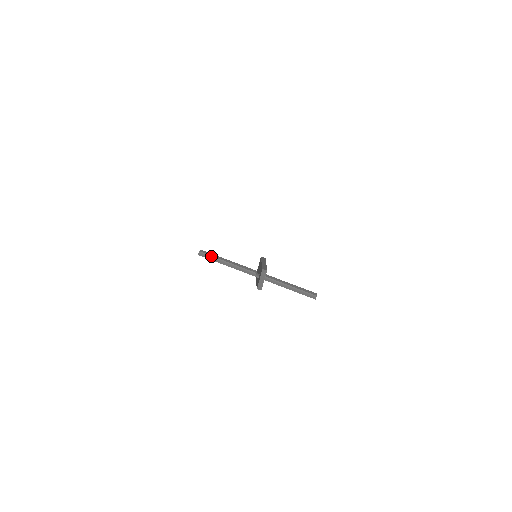
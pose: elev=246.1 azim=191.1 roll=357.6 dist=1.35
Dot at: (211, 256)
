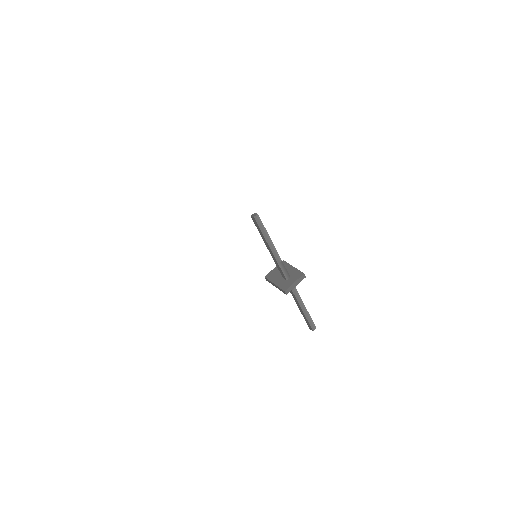
Dot at: (264, 227)
